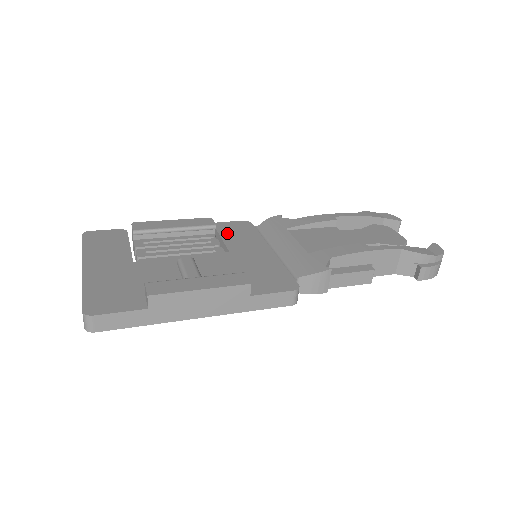
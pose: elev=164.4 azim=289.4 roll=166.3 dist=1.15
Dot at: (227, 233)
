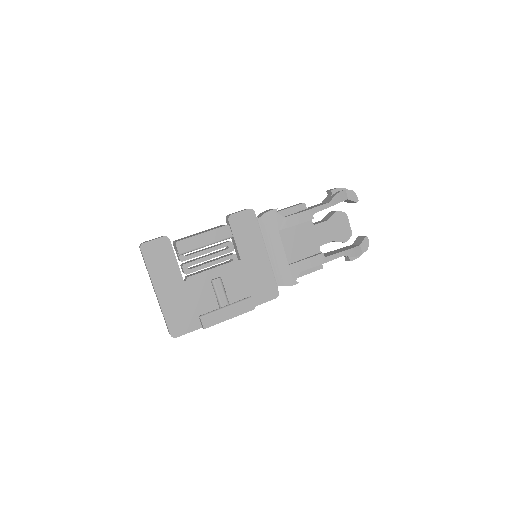
Dot at: (238, 232)
